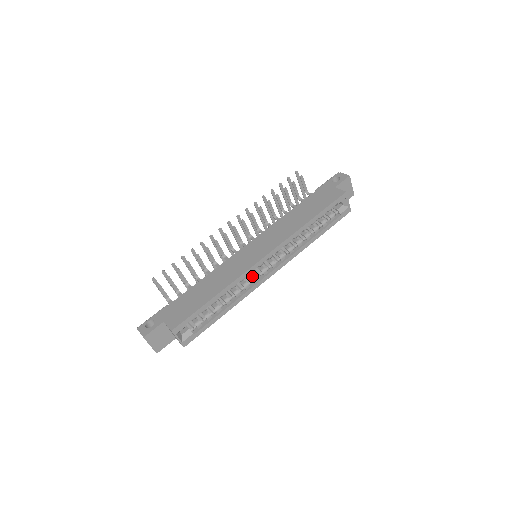
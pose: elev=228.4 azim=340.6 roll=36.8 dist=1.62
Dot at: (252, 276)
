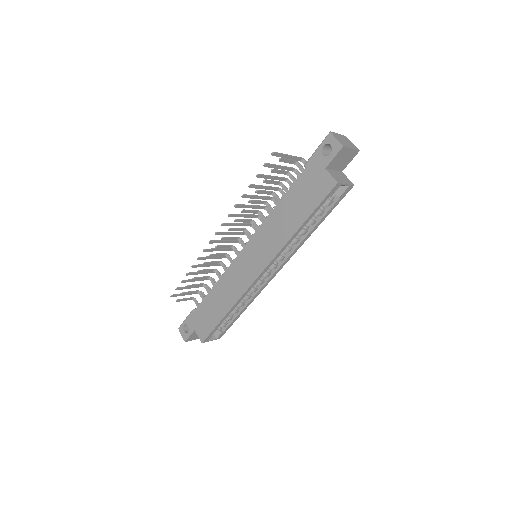
Dot at: occluded
